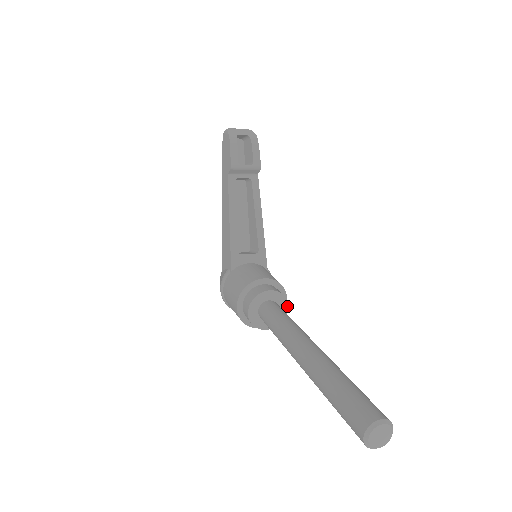
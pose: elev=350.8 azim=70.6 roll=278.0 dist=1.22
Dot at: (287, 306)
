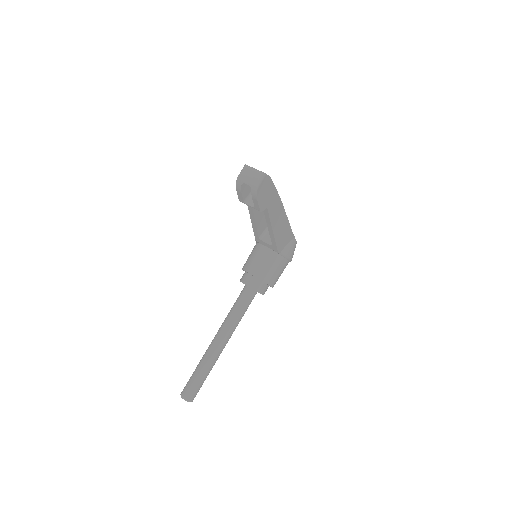
Dot at: occluded
